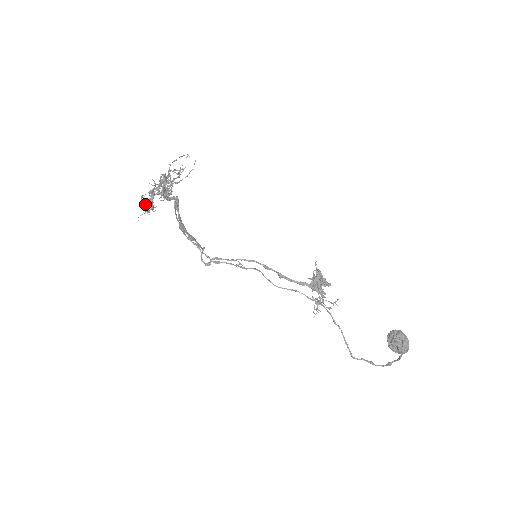
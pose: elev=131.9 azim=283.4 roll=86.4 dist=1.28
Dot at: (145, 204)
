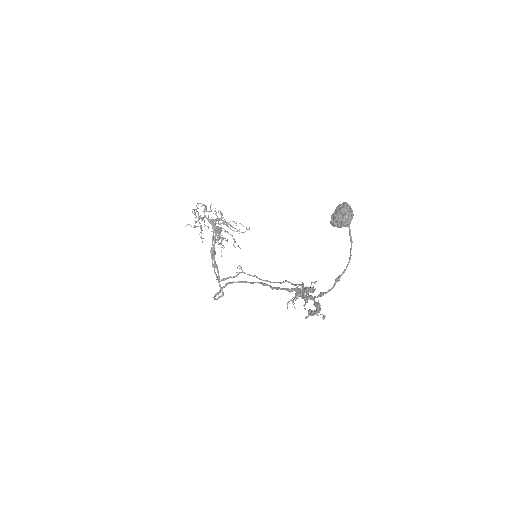
Dot at: (197, 220)
